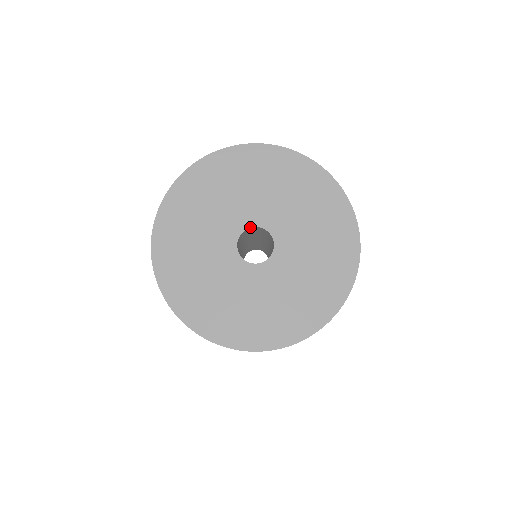
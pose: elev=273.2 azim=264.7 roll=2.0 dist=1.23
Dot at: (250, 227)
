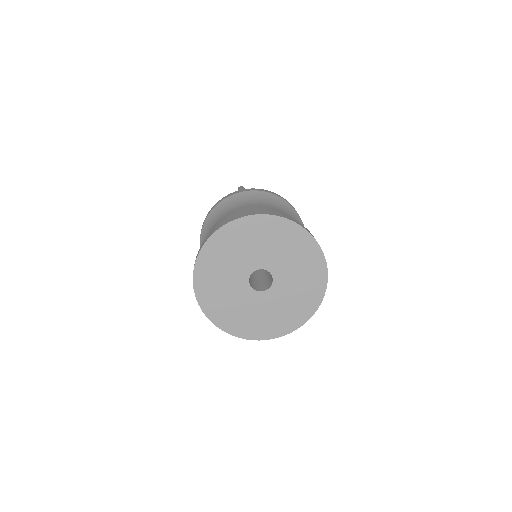
Dot at: occluded
